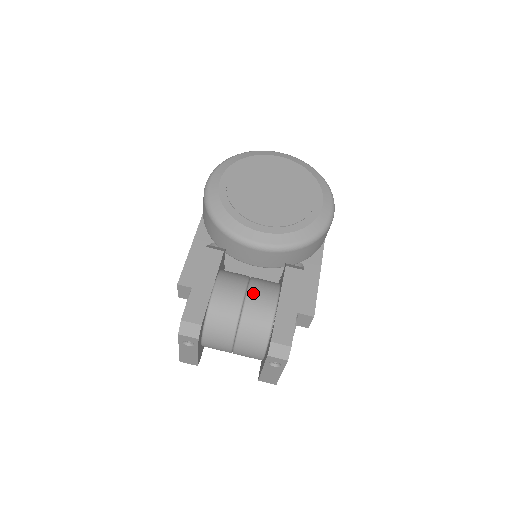
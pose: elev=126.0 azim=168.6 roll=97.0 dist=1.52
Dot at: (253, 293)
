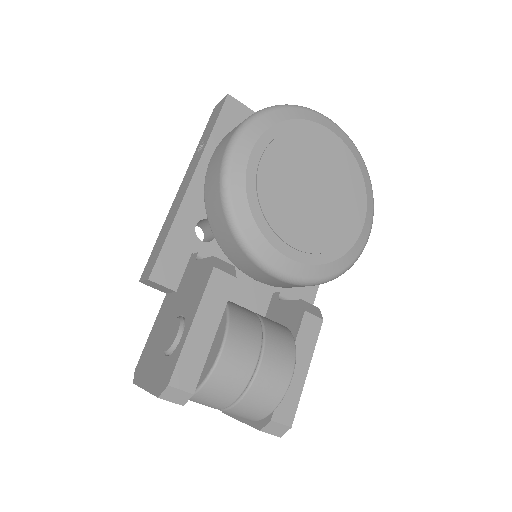
Dot at: (268, 361)
